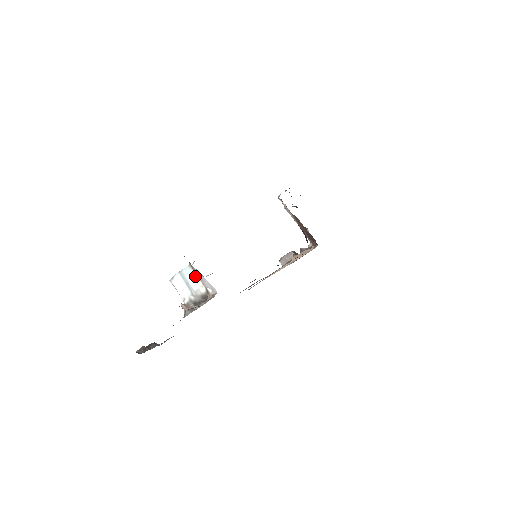
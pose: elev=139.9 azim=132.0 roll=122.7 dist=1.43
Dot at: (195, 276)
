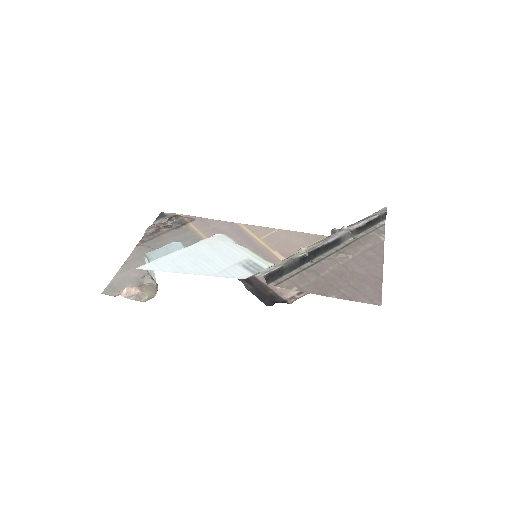
Dot at: (154, 273)
